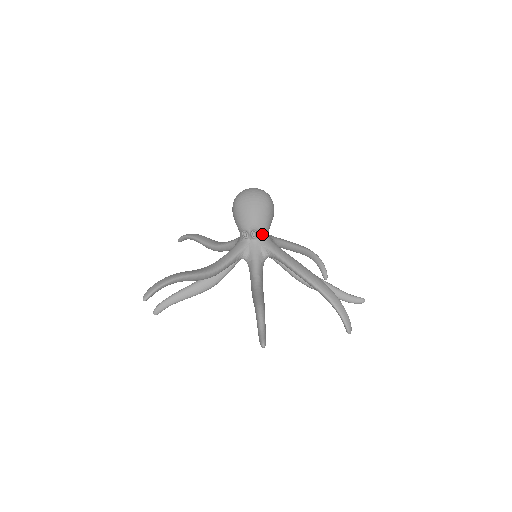
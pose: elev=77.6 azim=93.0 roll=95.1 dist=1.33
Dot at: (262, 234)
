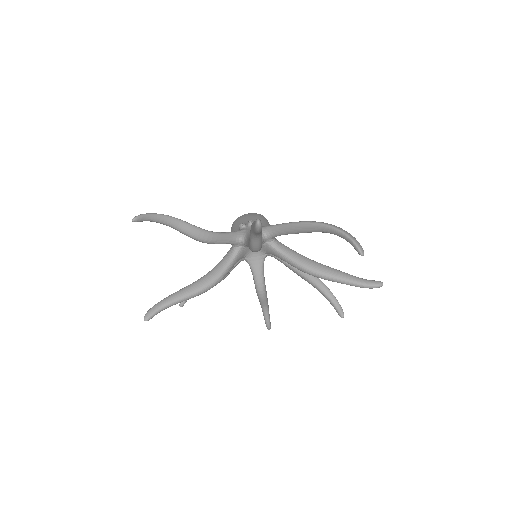
Dot at: occluded
